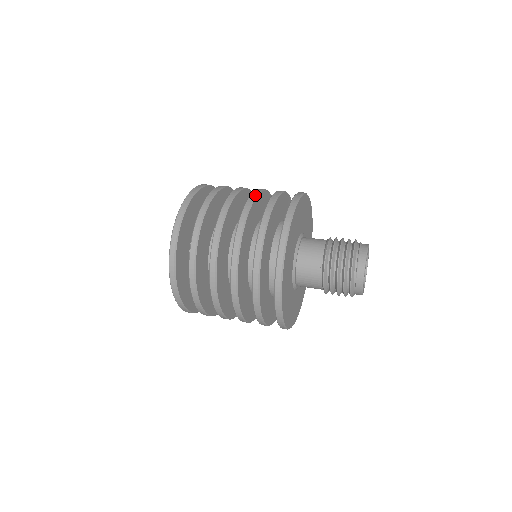
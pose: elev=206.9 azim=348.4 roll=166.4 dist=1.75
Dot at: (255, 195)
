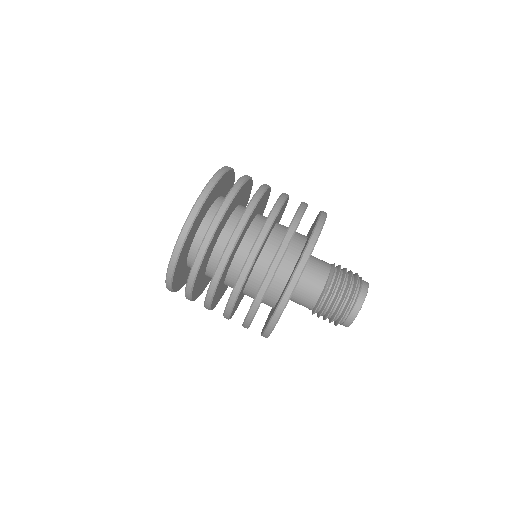
Dot at: (270, 226)
